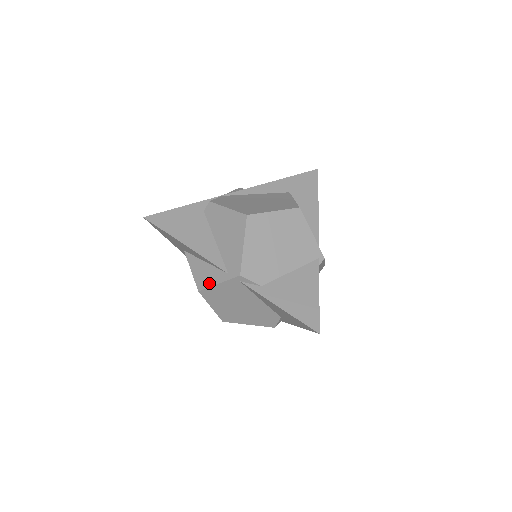
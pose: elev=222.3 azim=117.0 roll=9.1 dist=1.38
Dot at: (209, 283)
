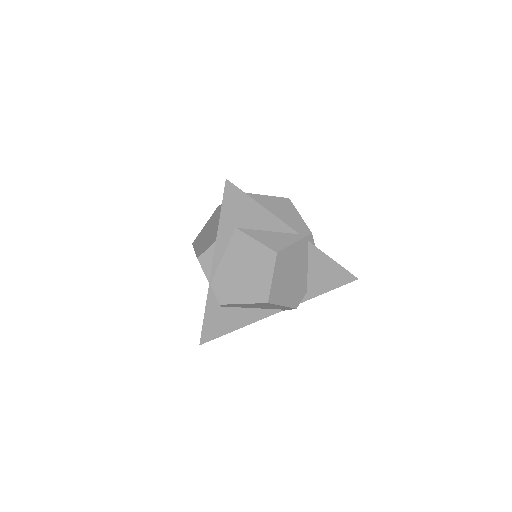
Dot at: (285, 244)
